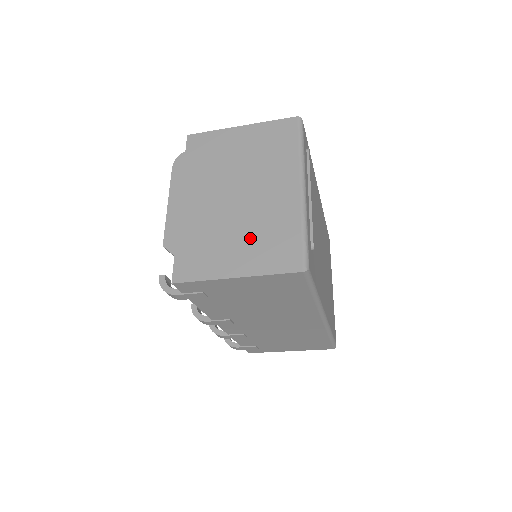
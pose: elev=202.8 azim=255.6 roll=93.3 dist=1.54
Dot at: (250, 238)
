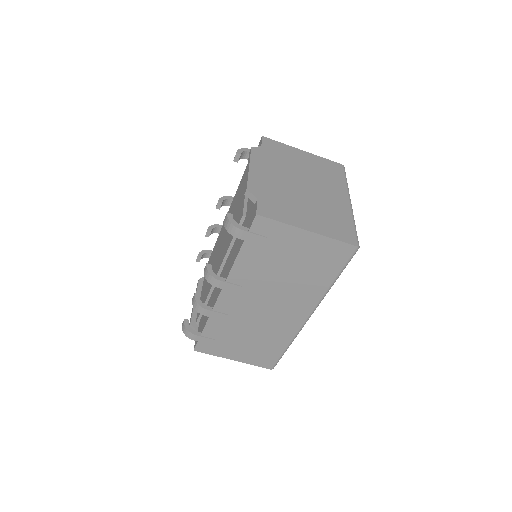
Dot at: (317, 213)
